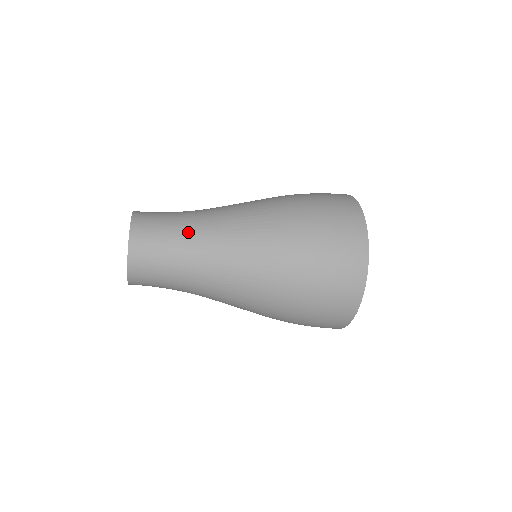
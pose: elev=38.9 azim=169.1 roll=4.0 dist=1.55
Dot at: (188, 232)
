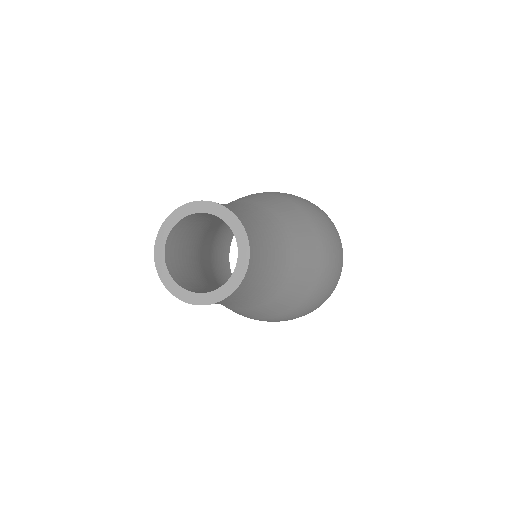
Dot at: (277, 253)
